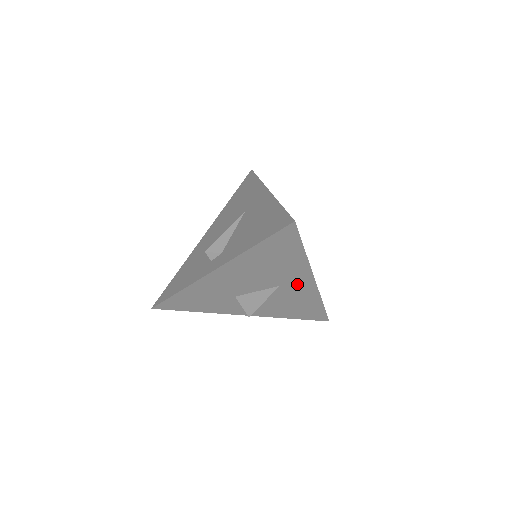
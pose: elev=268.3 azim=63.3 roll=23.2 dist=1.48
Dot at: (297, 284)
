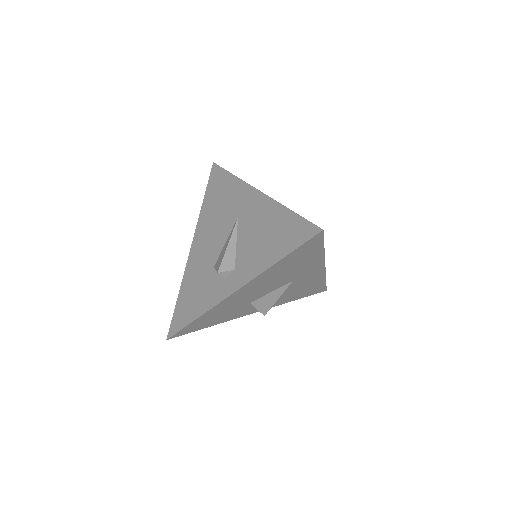
Dot at: (308, 274)
